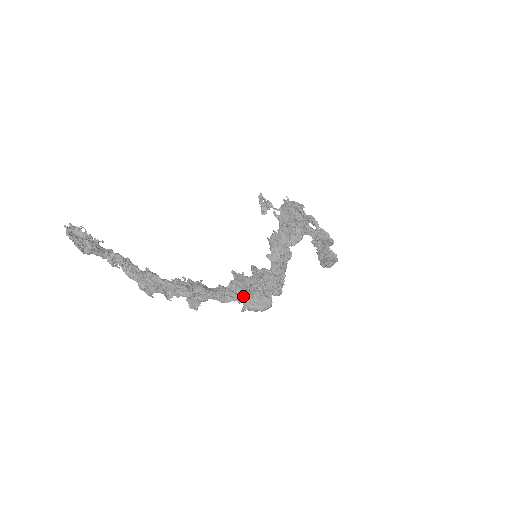
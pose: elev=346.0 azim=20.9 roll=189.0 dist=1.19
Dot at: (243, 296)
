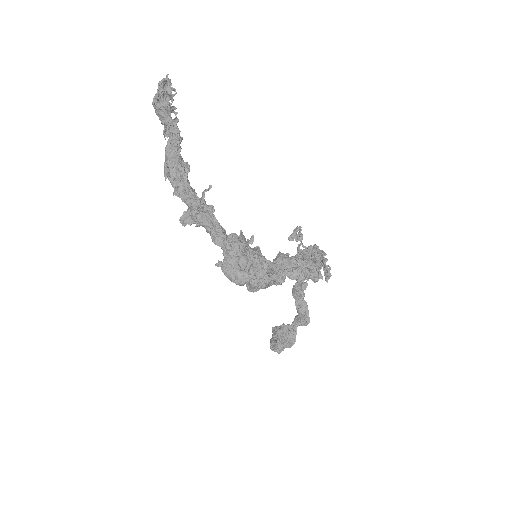
Dot at: (231, 253)
